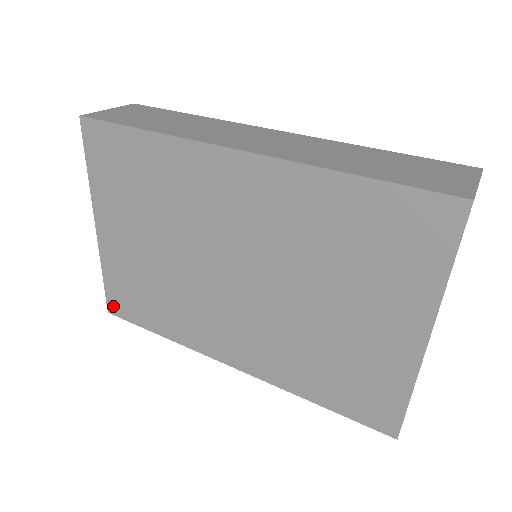
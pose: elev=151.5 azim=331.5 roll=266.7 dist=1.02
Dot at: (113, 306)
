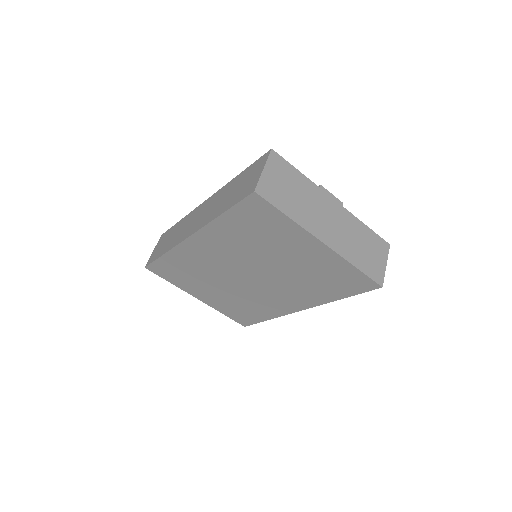
Dot at: (242, 323)
